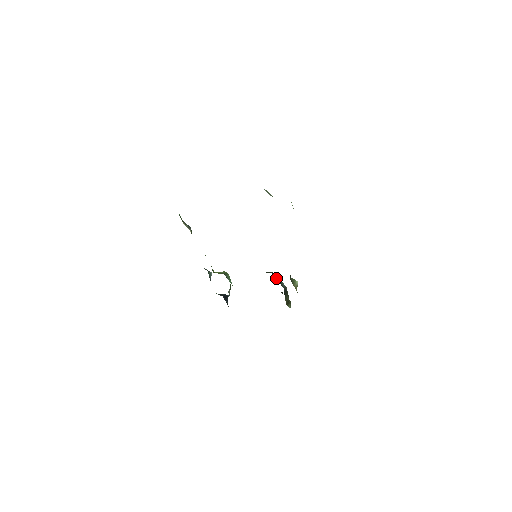
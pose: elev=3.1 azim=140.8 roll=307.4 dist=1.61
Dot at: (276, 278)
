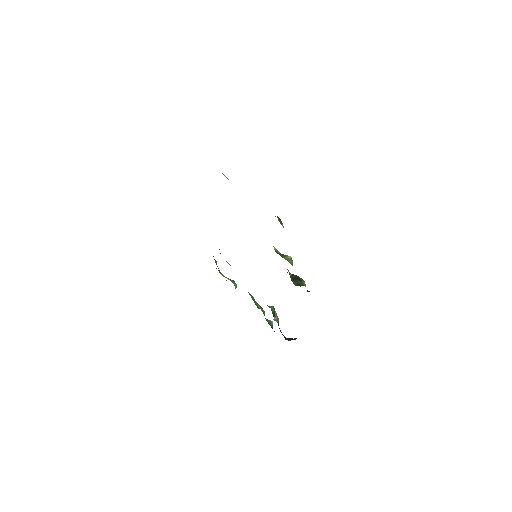
Dot at: occluded
